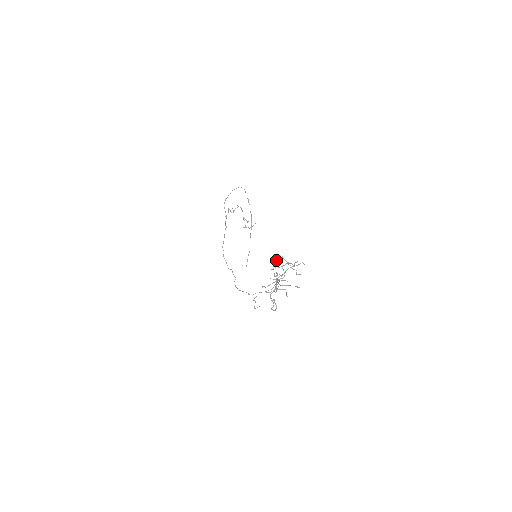
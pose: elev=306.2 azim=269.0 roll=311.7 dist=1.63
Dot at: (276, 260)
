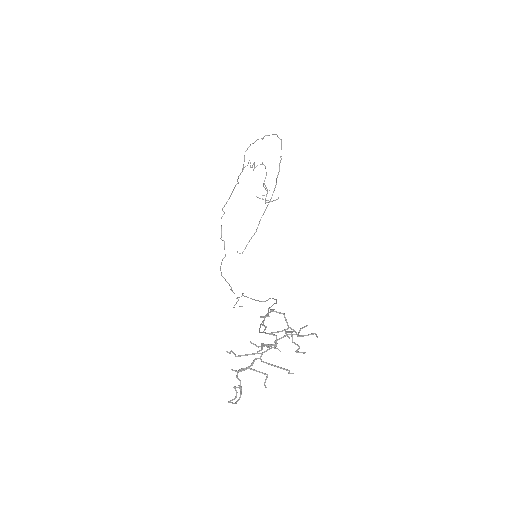
Dot at: (273, 309)
